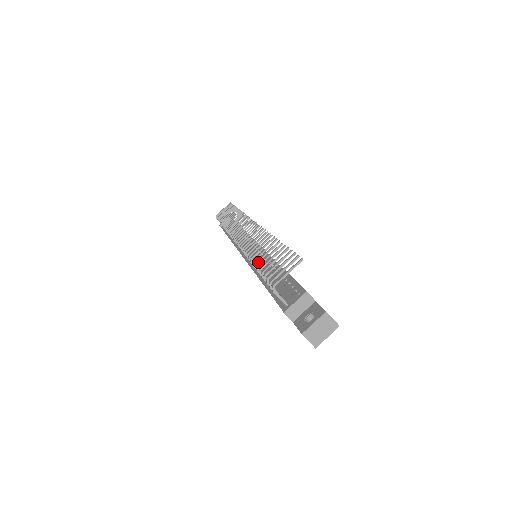
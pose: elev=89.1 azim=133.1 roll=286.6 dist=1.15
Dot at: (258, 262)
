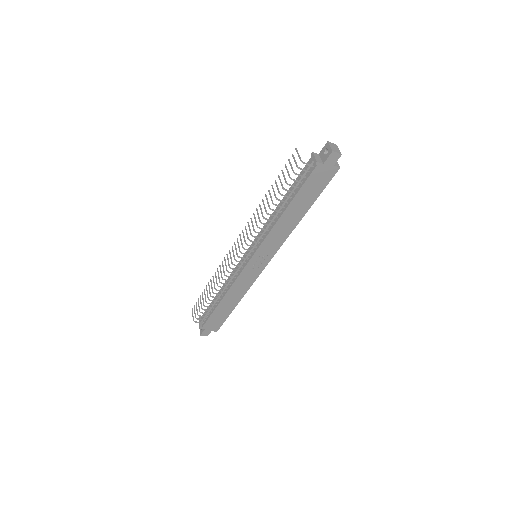
Dot at: (276, 197)
